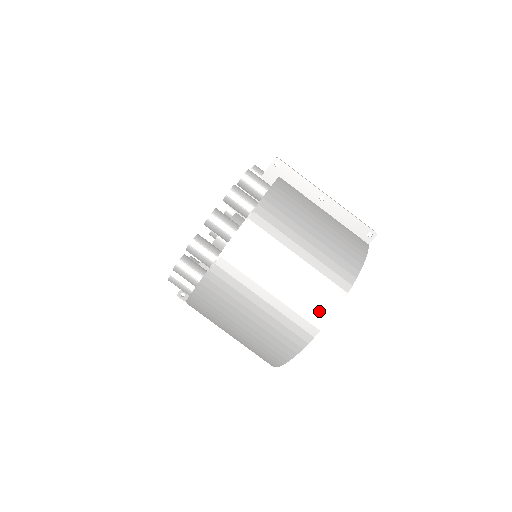
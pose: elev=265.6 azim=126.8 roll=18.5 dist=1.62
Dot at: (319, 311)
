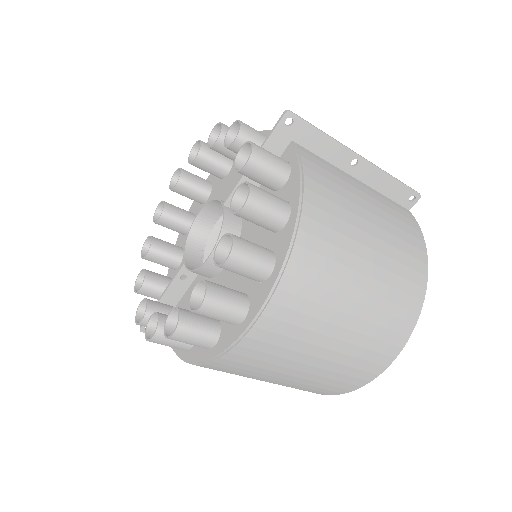
Dot at: (395, 337)
